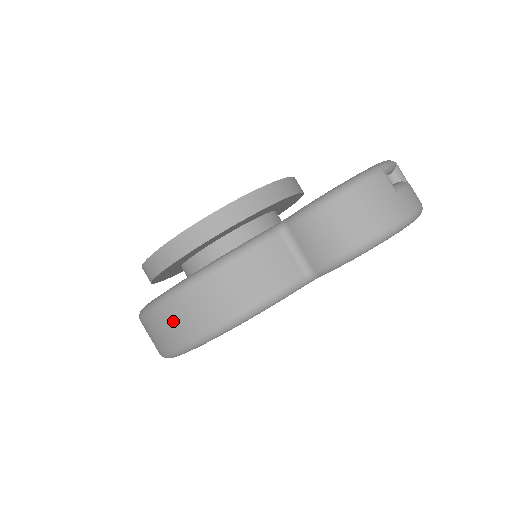
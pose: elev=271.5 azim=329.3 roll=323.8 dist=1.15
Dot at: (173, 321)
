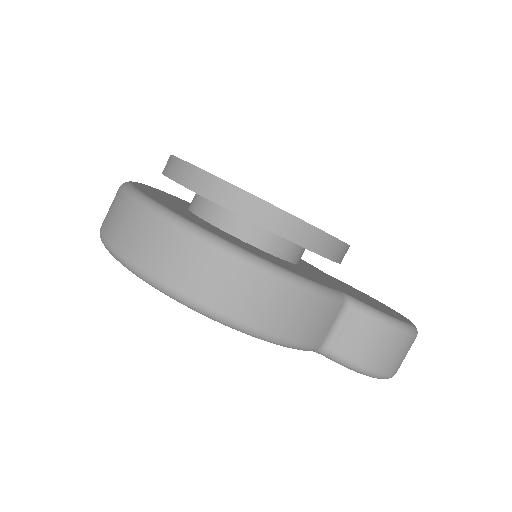
Dot at: (211, 274)
